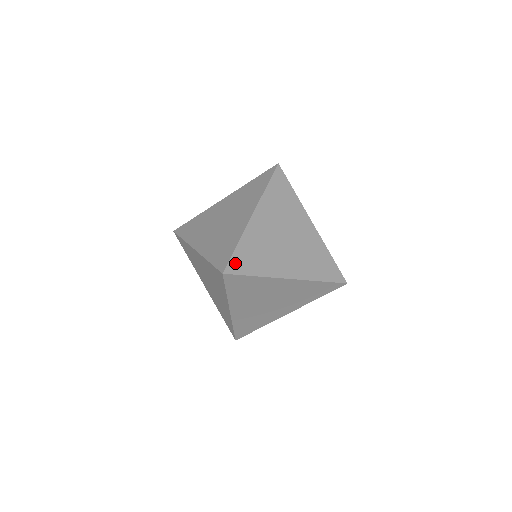
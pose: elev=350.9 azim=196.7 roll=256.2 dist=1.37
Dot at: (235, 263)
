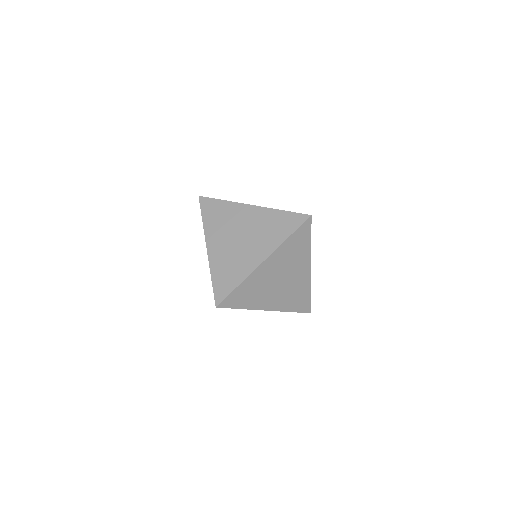
Dot at: (229, 300)
